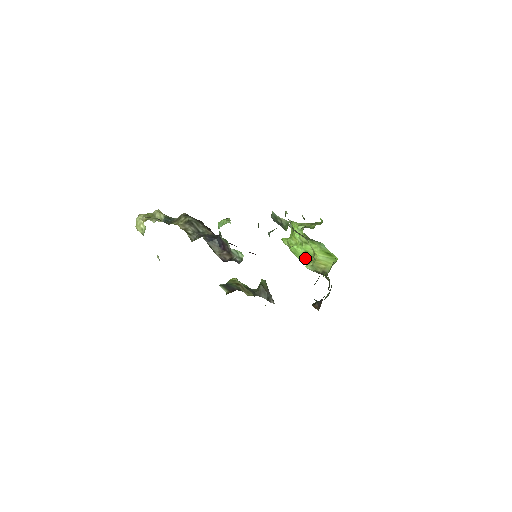
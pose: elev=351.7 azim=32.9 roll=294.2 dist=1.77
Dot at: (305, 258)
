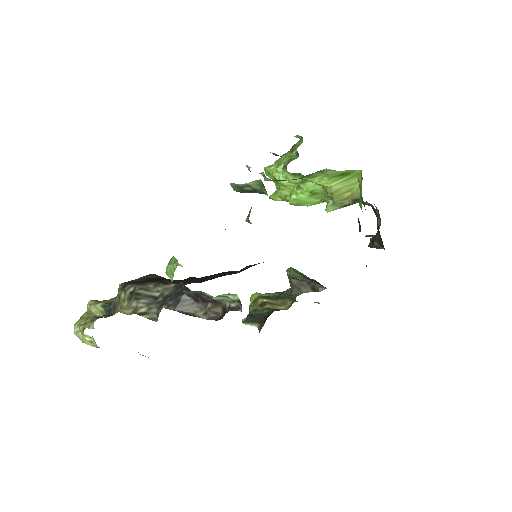
Dot at: (316, 200)
